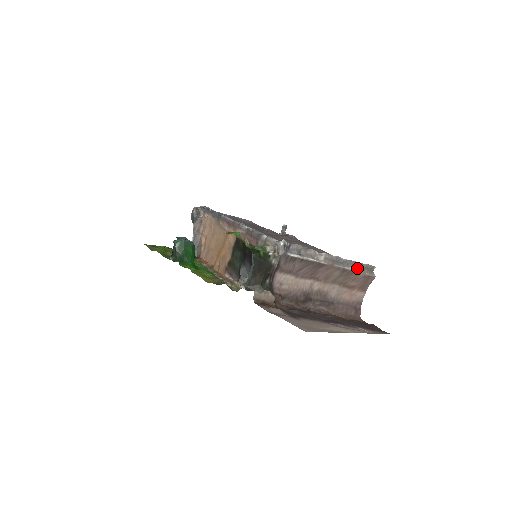
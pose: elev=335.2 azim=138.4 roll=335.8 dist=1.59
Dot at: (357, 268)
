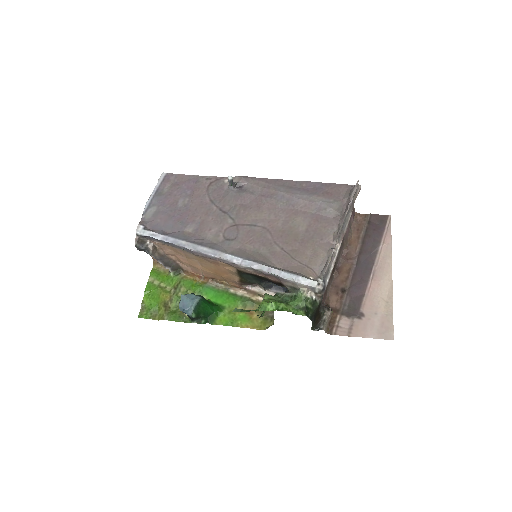
Dot at: (353, 205)
